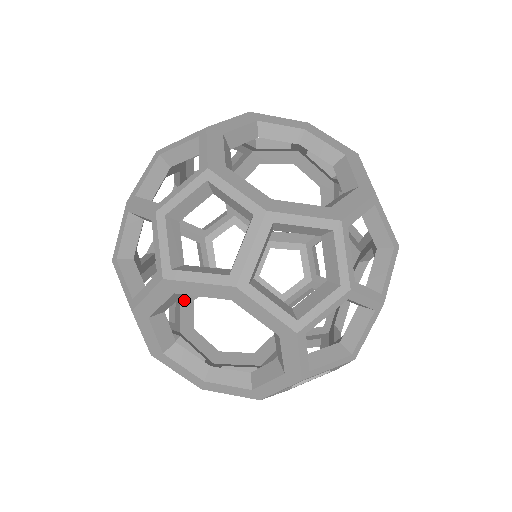
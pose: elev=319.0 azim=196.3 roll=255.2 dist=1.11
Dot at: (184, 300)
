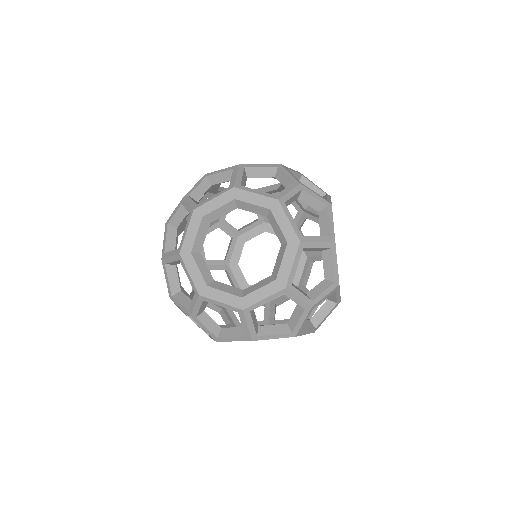
Dot at: (232, 267)
